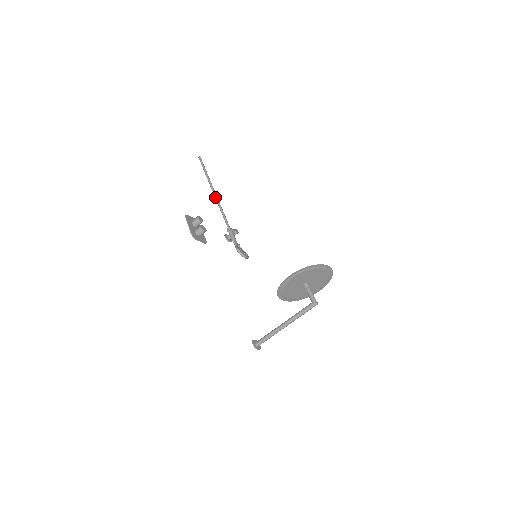
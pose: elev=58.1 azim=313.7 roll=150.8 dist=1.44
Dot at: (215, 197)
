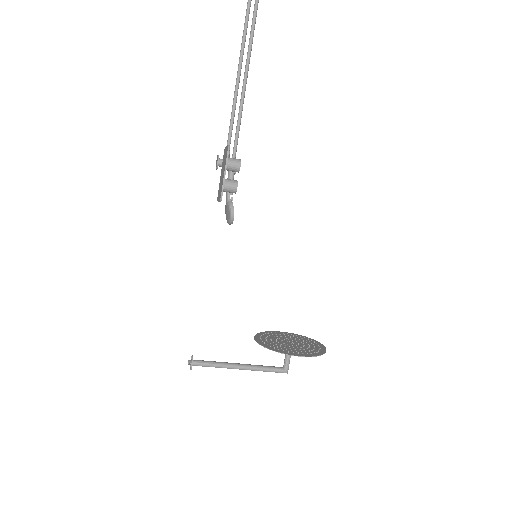
Dot at: (244, 87)
